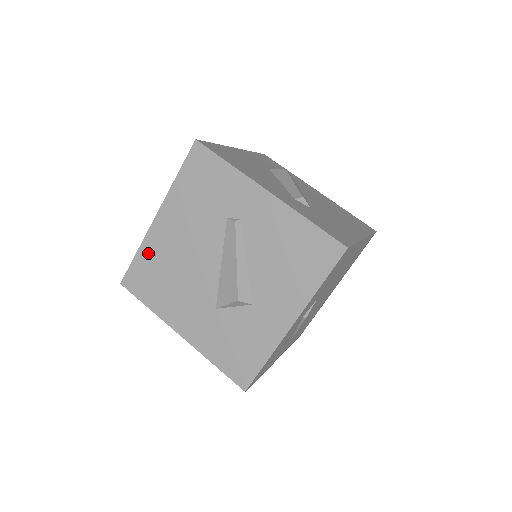
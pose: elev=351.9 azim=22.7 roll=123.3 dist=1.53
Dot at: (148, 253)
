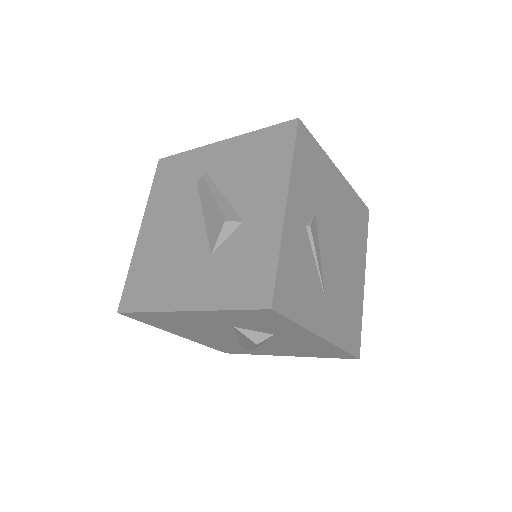
Dot at: (138, 263)
